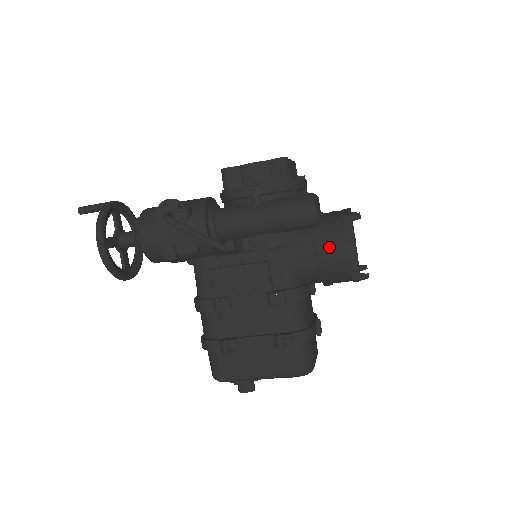
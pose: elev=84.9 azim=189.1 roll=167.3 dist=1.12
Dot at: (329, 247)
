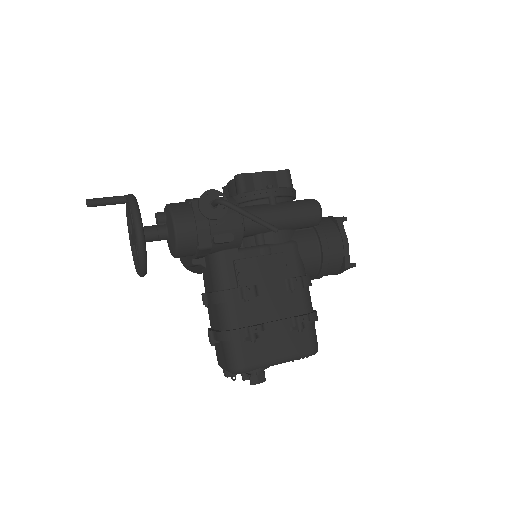
Dot at: (330, 241)
